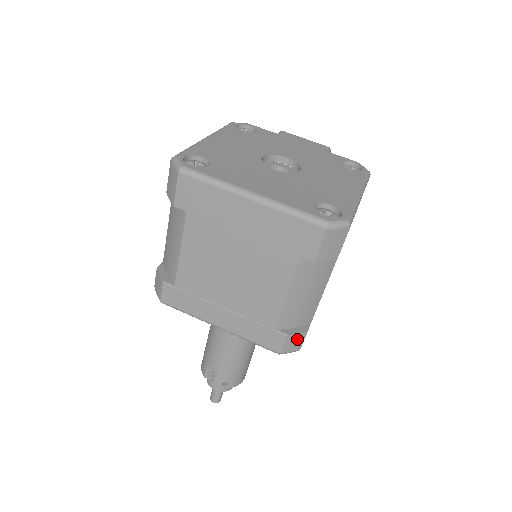
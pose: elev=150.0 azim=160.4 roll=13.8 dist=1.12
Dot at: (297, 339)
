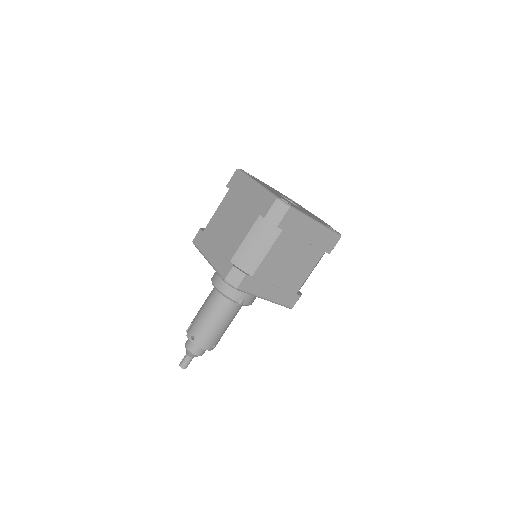
Dot at: (238, 275)
